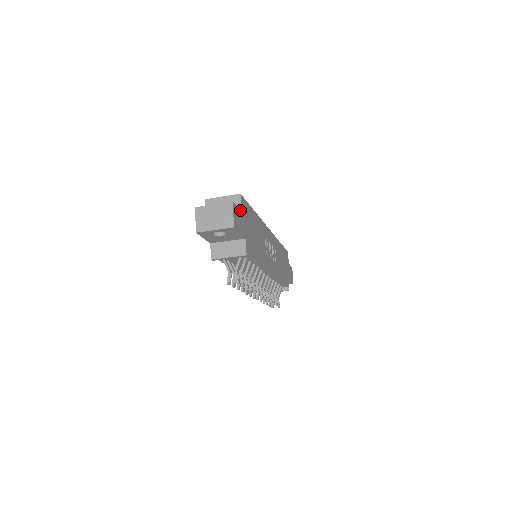
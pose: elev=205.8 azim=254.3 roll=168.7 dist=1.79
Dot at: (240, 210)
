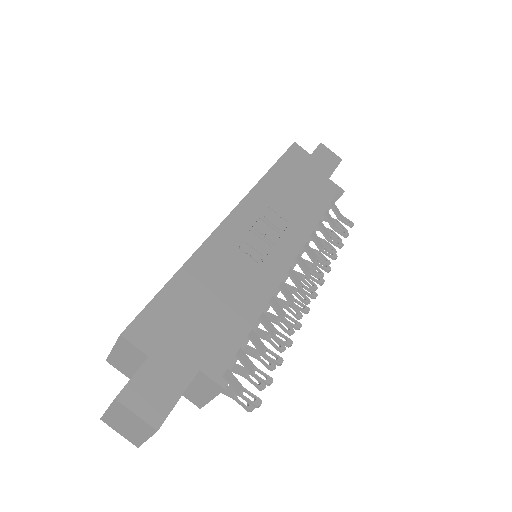
Dot at: (145, 361)
